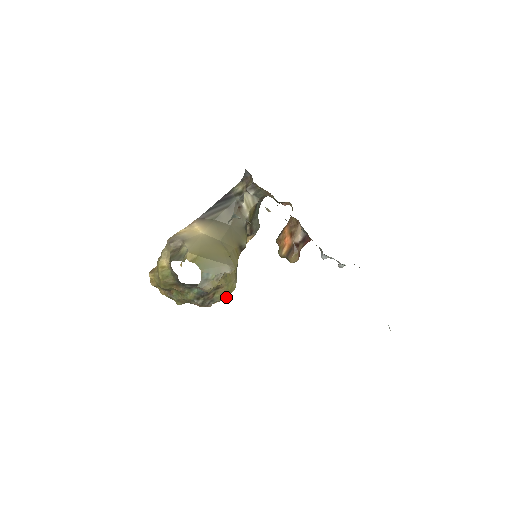
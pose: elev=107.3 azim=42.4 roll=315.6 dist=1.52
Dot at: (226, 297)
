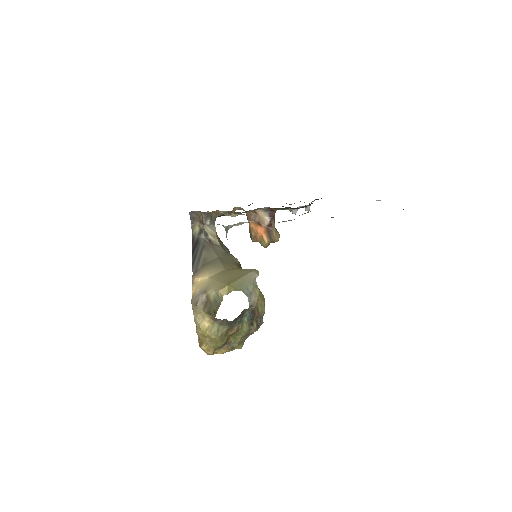
Dot at: (264, 307)
